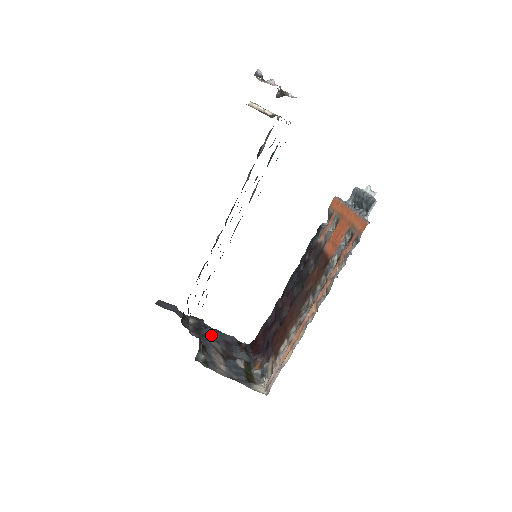
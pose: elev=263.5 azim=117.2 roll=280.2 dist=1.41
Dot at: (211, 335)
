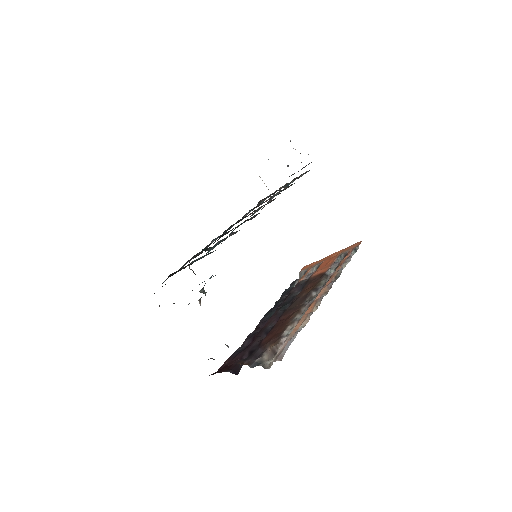
Dot at: occluded
